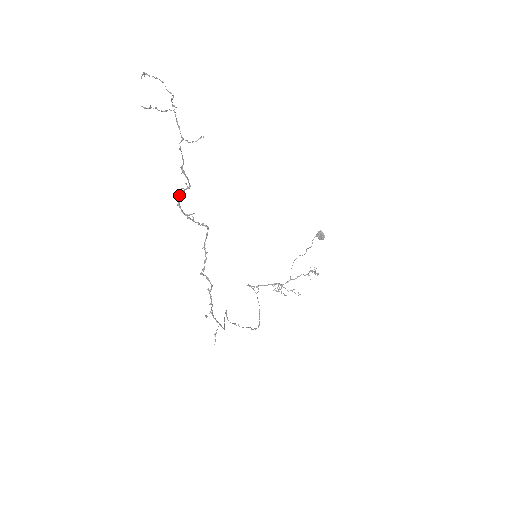
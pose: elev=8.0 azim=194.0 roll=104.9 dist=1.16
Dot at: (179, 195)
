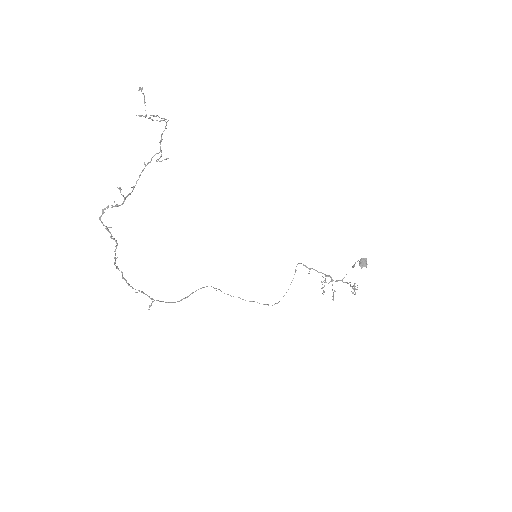
Dot at: (103, 211)
